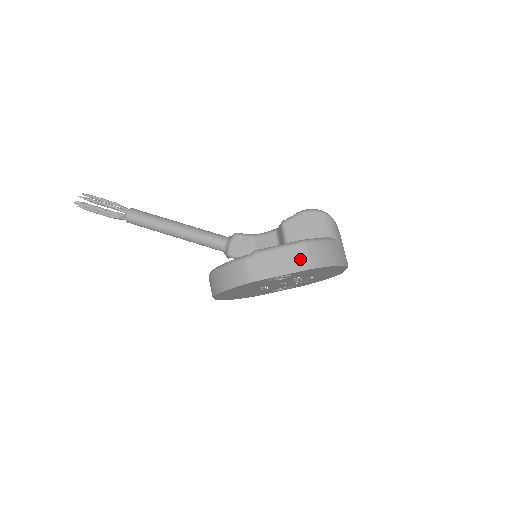
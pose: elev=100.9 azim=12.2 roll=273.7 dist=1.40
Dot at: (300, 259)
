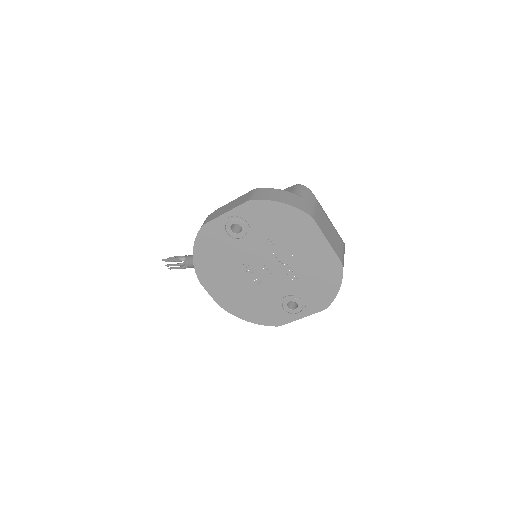
Dot at: (245, 198)
